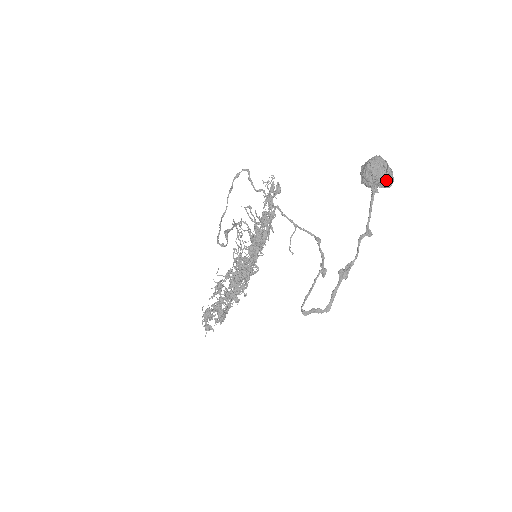
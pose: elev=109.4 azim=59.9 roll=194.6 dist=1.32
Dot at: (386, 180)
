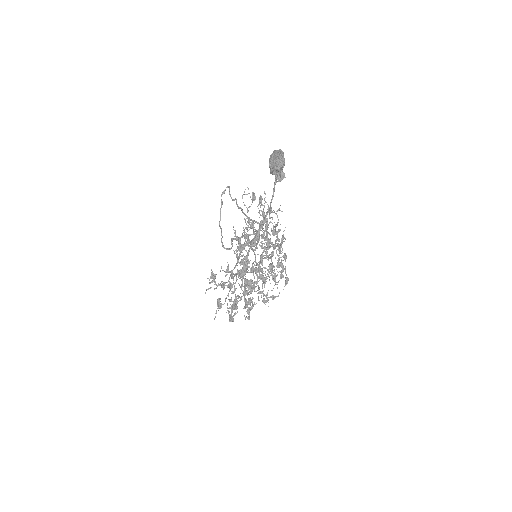
Dot at: (277, 165)
